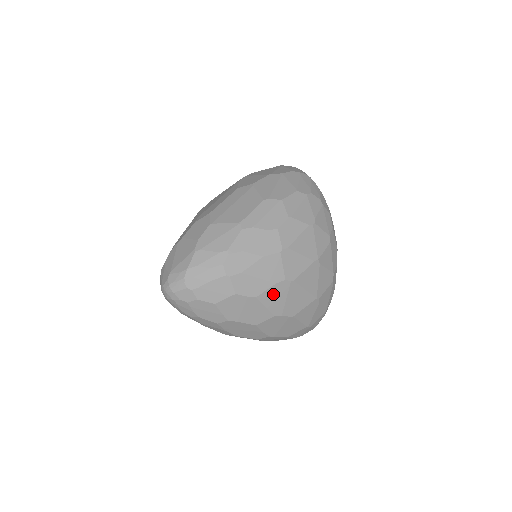
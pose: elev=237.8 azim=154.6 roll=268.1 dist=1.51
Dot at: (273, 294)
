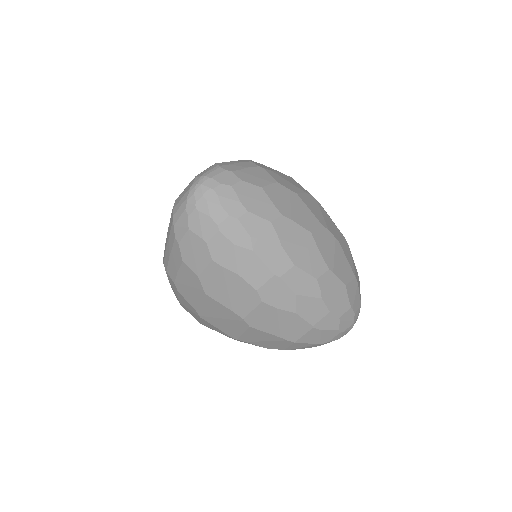
Dot at: (309, 202)
